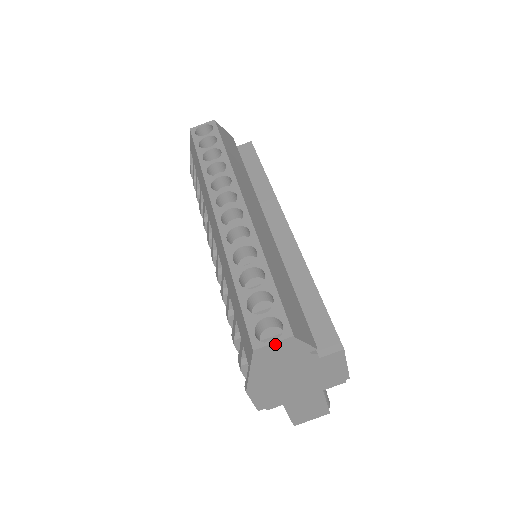
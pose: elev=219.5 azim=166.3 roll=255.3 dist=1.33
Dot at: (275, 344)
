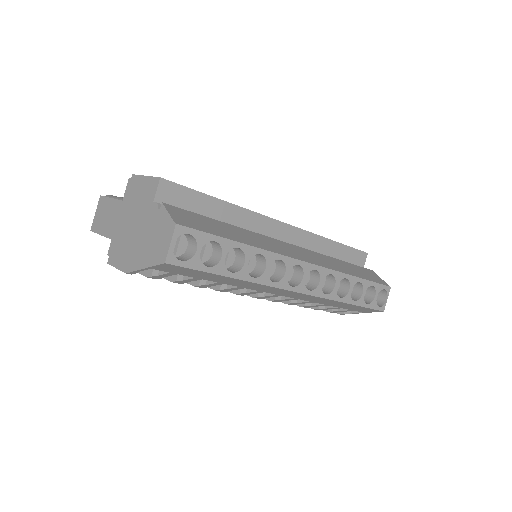
Dot at: (386, 298)
